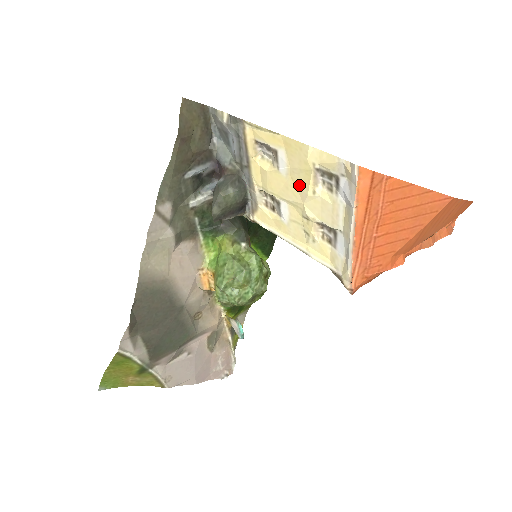
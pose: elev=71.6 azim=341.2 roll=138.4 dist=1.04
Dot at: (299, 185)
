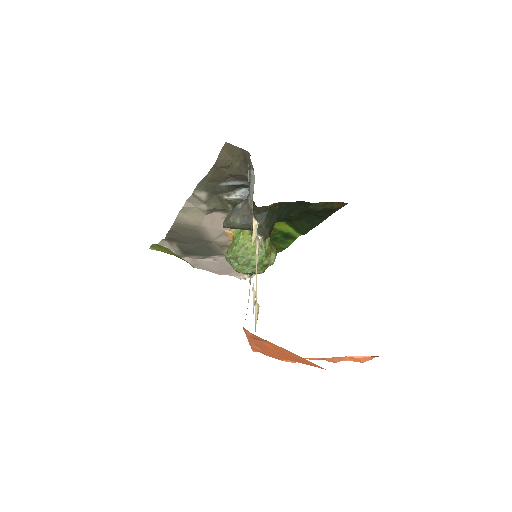
Dot at: occluded
